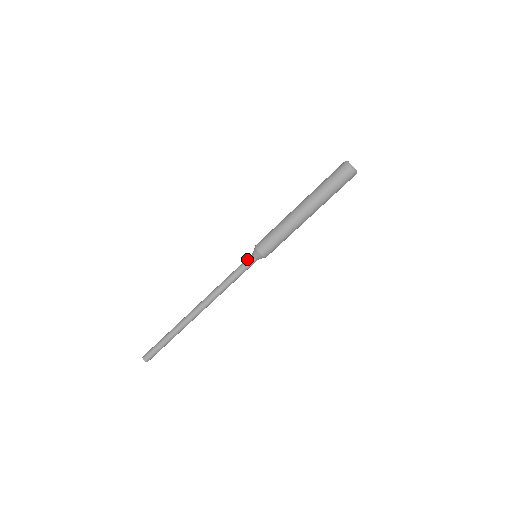
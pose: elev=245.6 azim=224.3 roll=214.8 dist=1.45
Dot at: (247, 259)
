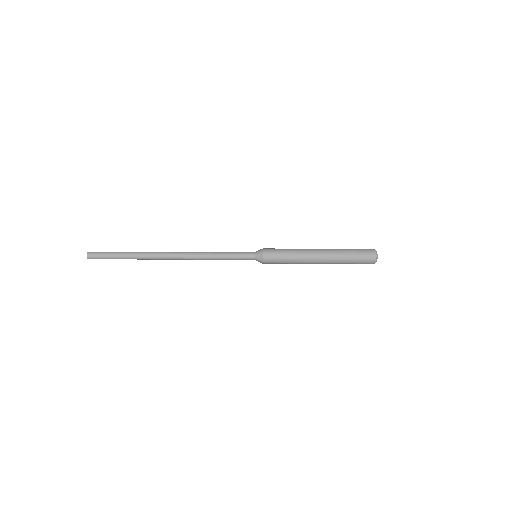
Dot at: (248, 252)
